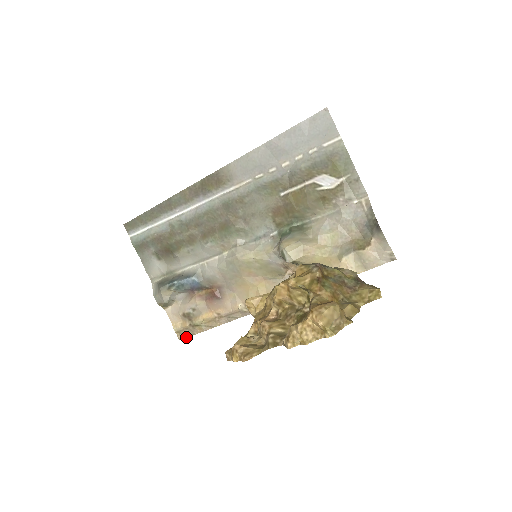
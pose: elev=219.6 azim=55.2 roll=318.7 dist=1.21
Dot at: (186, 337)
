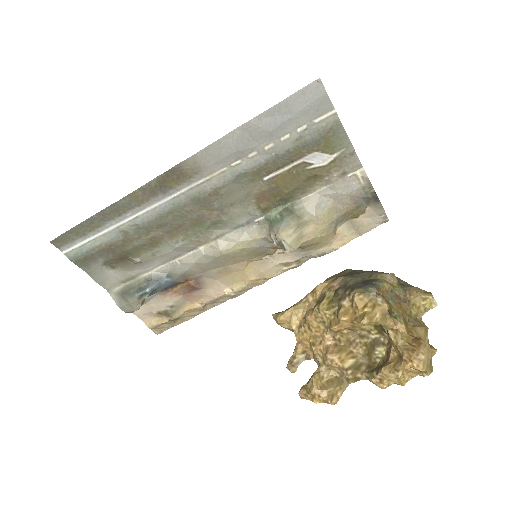
Dot at: (165, 330)
